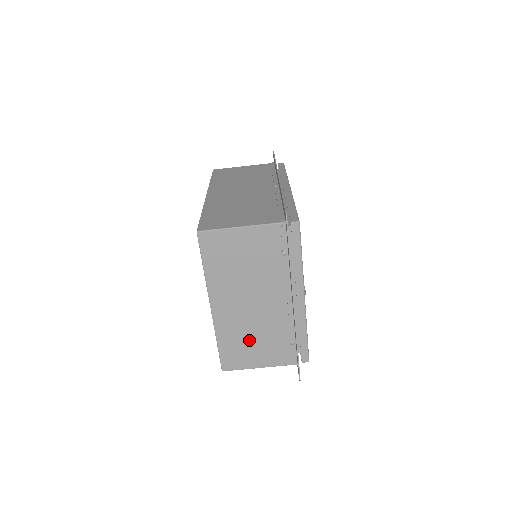
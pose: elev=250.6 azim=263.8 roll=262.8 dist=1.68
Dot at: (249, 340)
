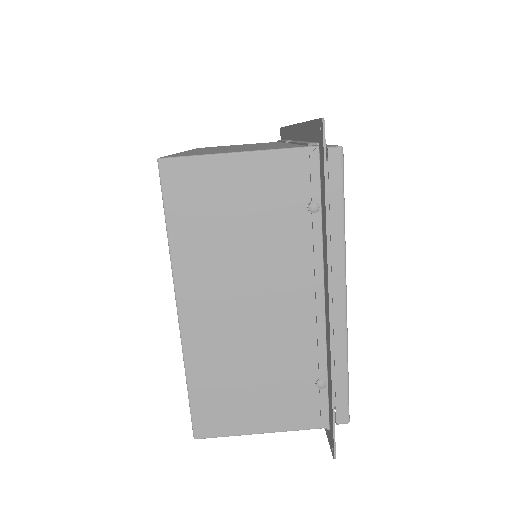
Dot at: (244, 378)
